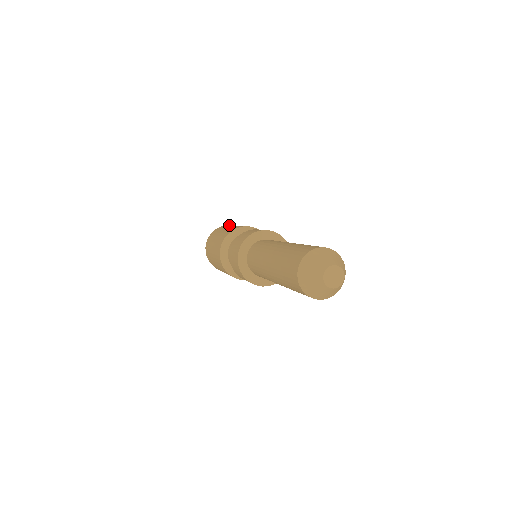
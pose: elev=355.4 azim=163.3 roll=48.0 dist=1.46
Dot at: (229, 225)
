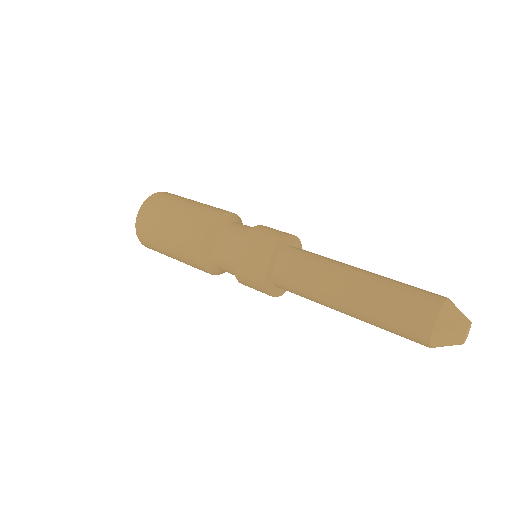
Dot at: (174, 194)
